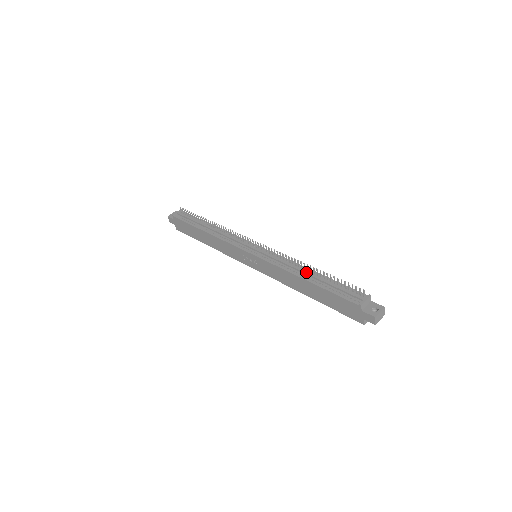
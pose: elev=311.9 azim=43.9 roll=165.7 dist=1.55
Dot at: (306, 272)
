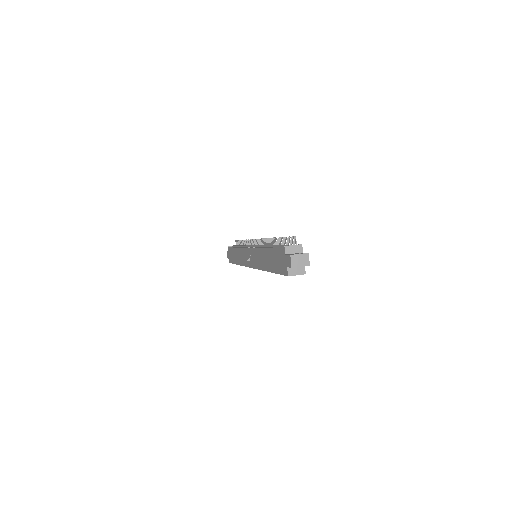
Dot at: (271, 245)
